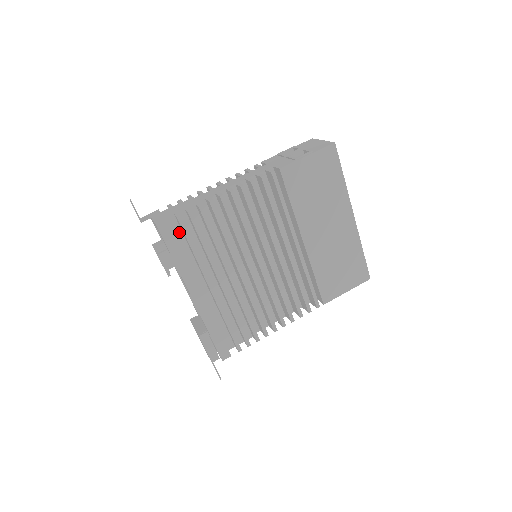
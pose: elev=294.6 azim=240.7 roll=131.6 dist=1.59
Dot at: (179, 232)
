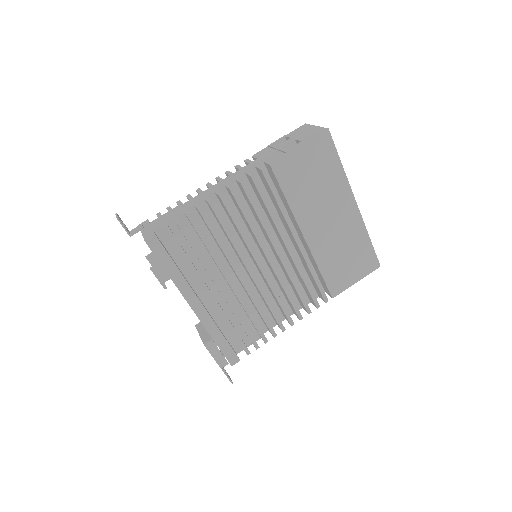
Dot at: (170, 243)
